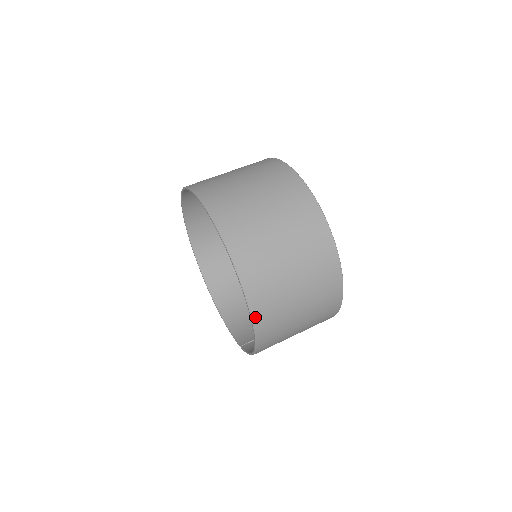
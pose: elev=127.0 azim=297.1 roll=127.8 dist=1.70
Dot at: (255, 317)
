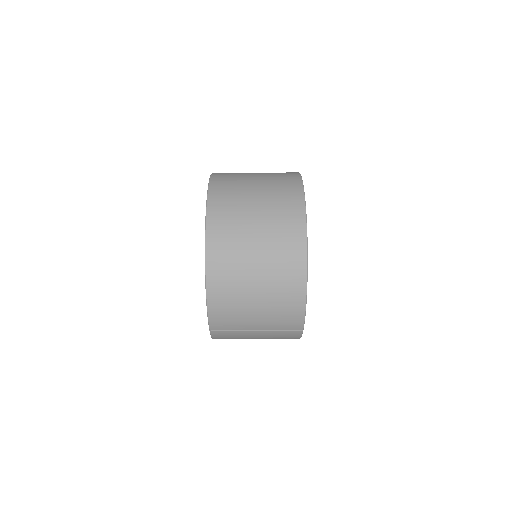
Dot at: (209, 221)
